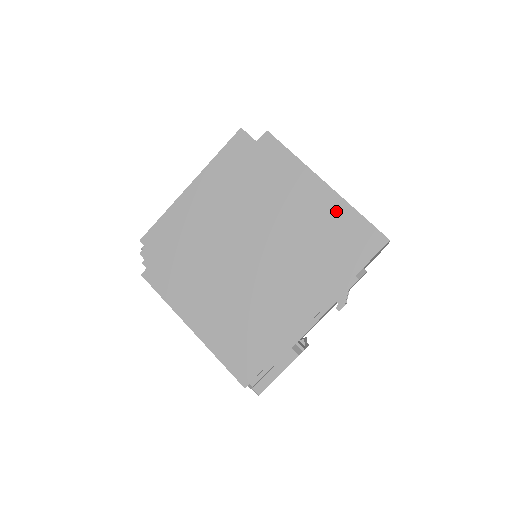
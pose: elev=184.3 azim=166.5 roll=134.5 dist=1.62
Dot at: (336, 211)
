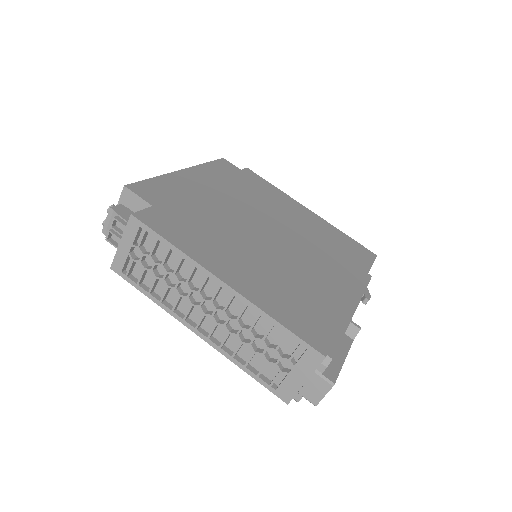
Dot at: (328, 228)
